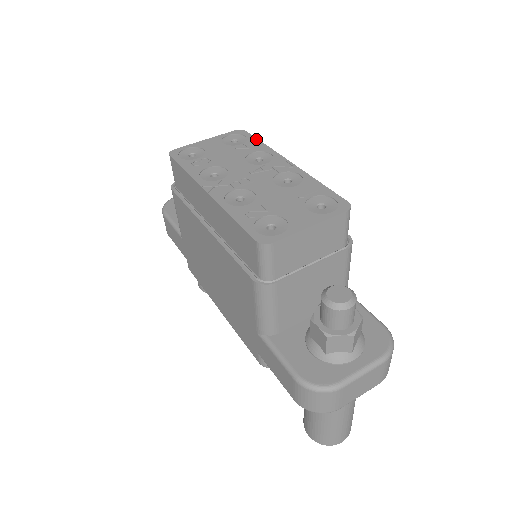
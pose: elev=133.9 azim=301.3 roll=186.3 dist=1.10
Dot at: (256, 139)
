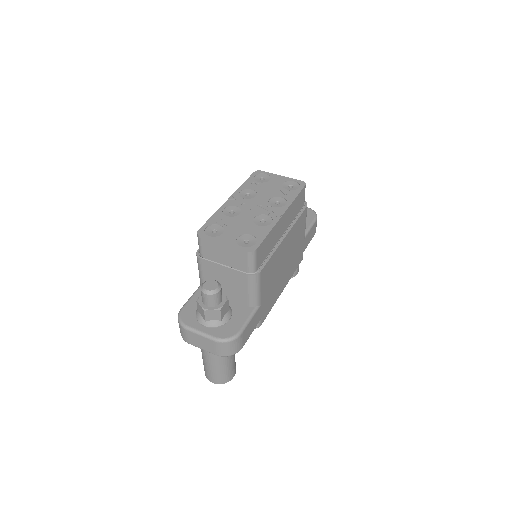
Dot at: (298, 192)
